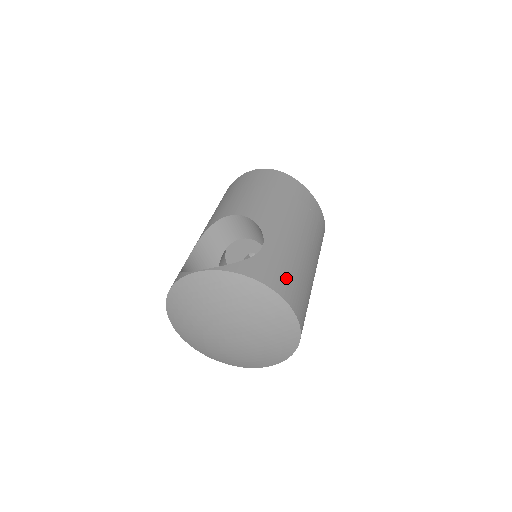
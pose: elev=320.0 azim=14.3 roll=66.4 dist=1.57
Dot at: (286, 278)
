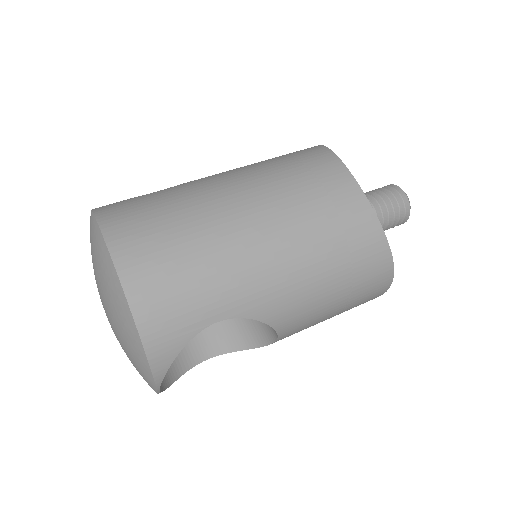
Dot at: (138, 215)
